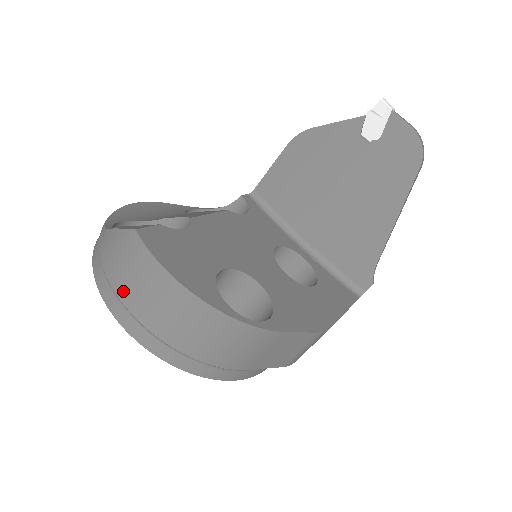
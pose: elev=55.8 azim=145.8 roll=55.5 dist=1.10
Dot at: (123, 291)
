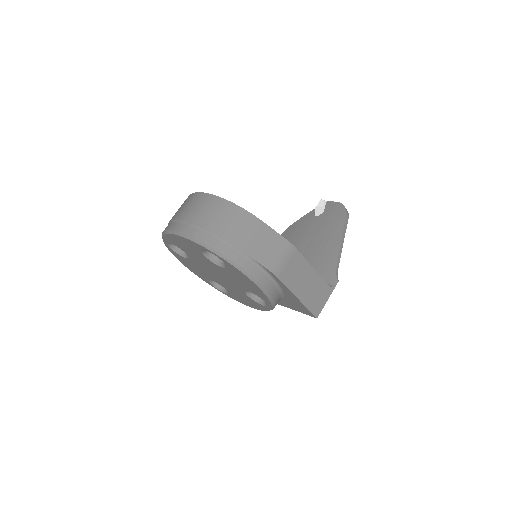
Dot at: (178, 215)
